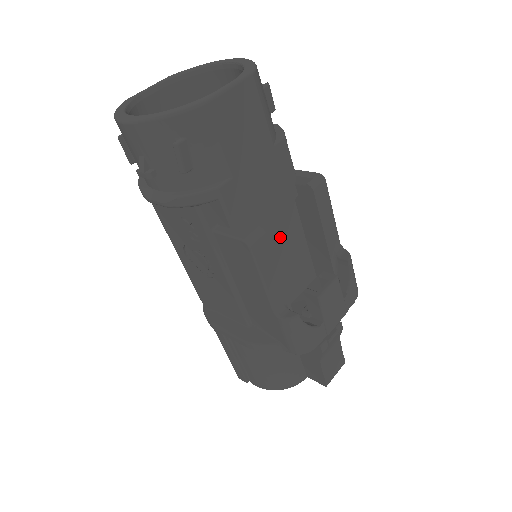
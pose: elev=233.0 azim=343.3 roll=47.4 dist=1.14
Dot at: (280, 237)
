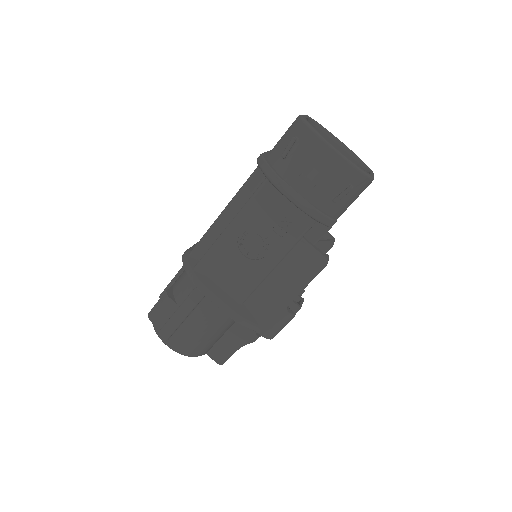
Dot at: occluded
